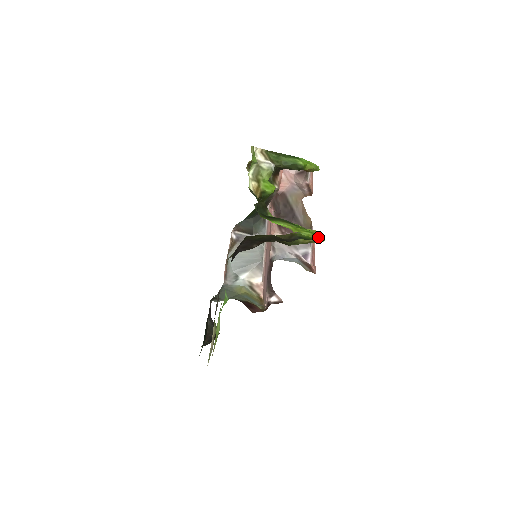
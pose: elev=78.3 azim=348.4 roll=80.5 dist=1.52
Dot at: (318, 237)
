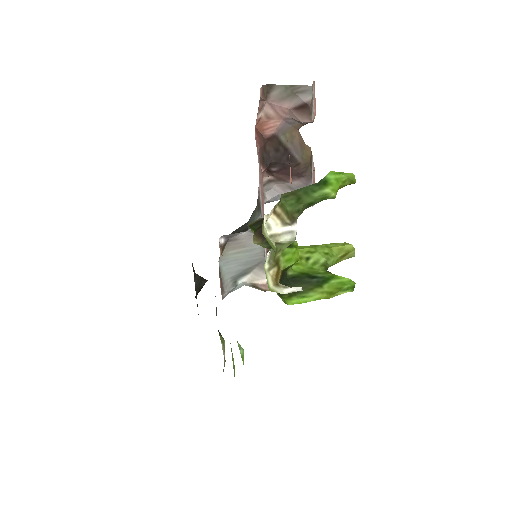
Dot at: (348, 255)
